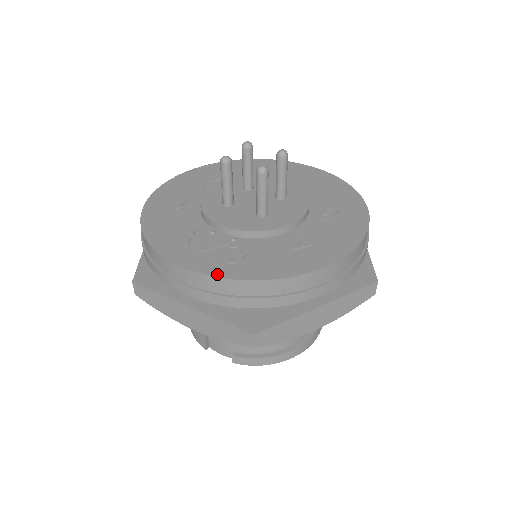
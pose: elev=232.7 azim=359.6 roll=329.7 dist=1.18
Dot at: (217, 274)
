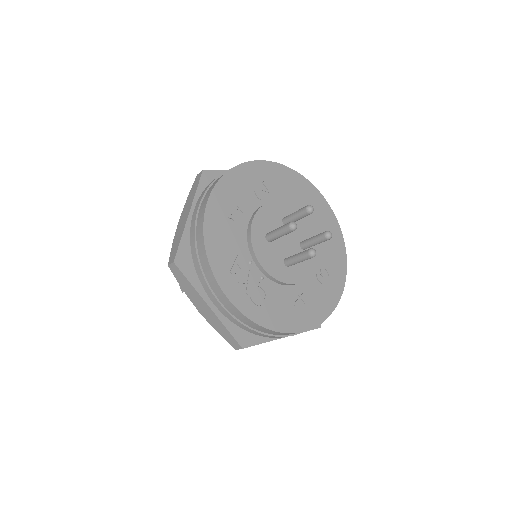
Dot at: (246, 313)
